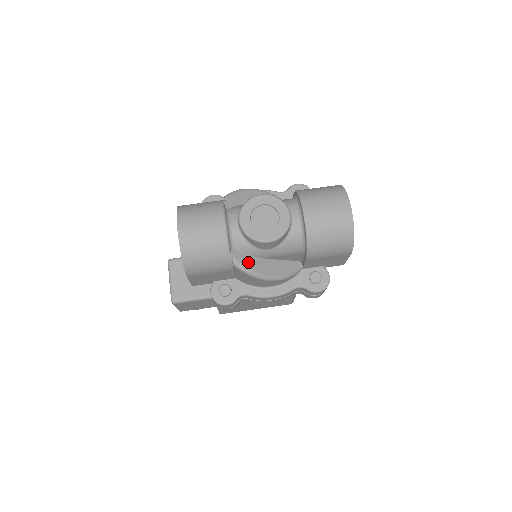
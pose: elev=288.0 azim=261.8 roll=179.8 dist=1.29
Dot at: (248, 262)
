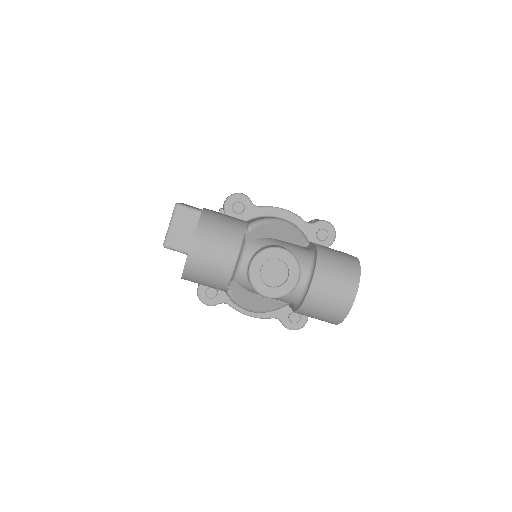
Dot at: (241, 295)
